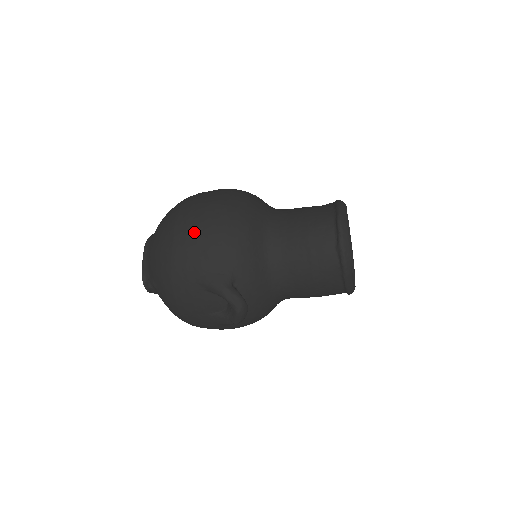
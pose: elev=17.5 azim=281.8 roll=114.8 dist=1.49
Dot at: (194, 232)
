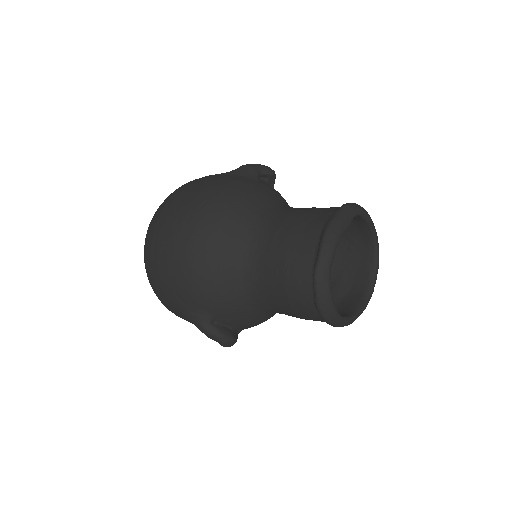
Dot at: (164, 270)
